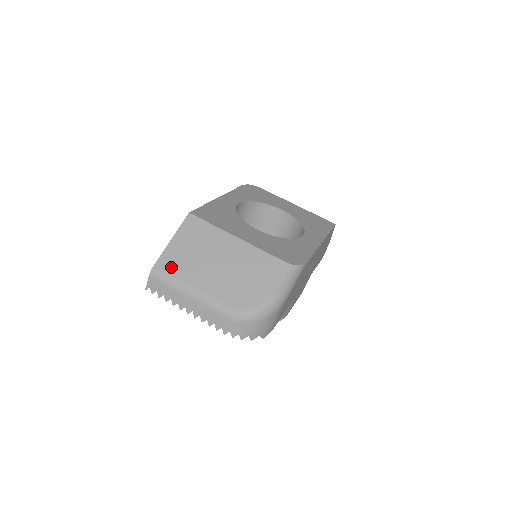
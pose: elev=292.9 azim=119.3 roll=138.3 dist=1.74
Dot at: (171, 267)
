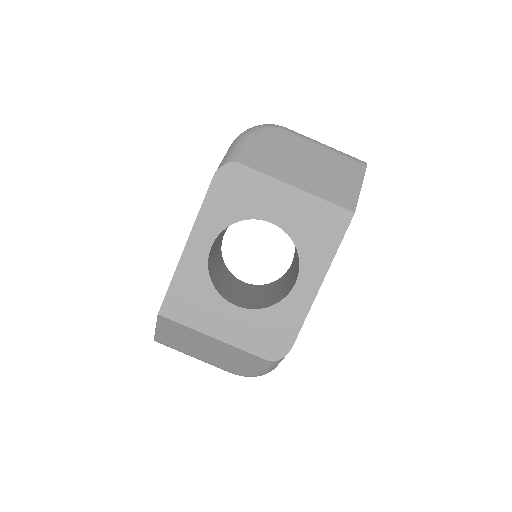
Dot at: (168, 344)
